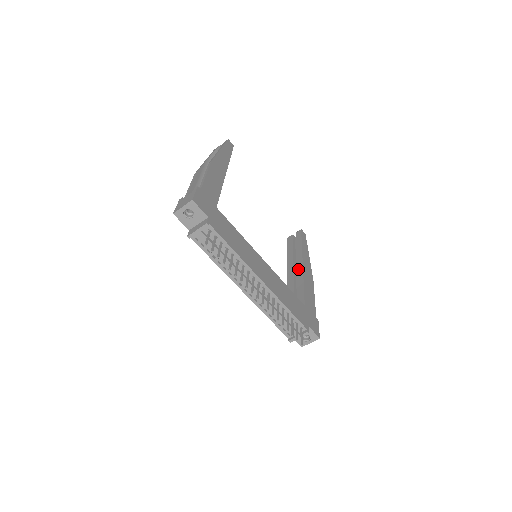
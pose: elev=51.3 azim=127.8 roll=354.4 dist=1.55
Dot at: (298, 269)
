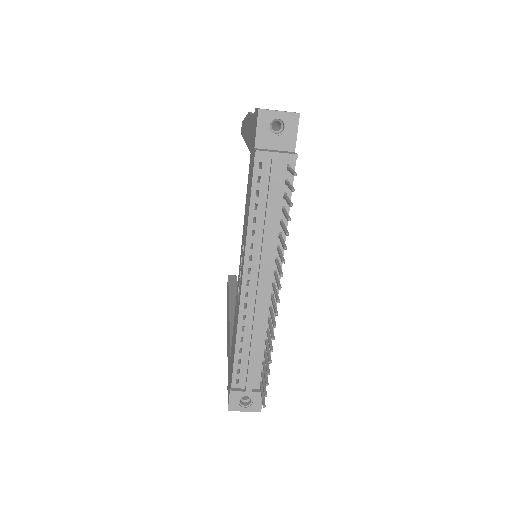
Dot at: occluded
